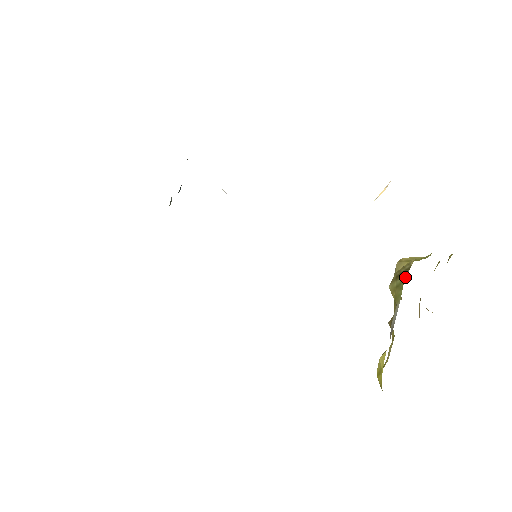
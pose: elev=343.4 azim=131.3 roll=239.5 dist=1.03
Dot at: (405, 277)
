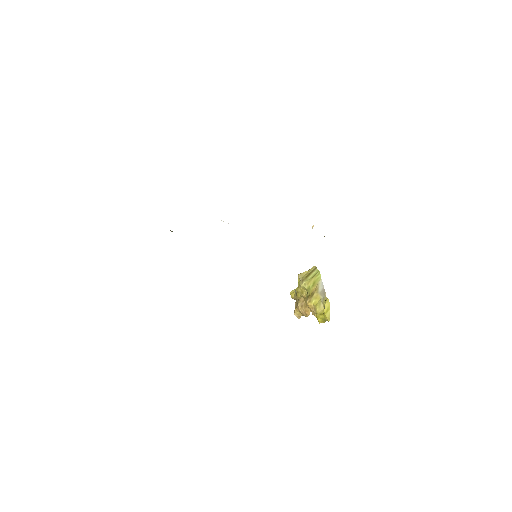
Dot at: (317, 271)
